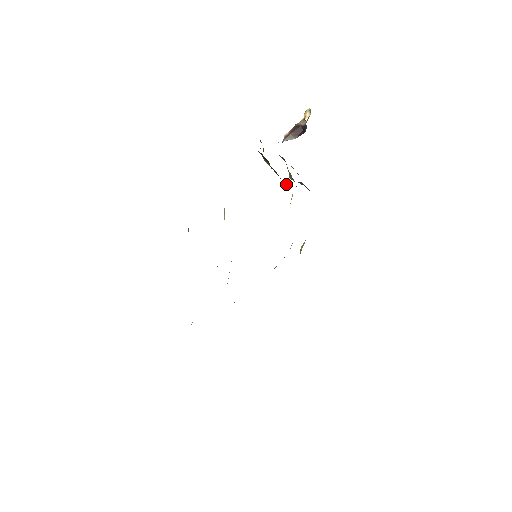
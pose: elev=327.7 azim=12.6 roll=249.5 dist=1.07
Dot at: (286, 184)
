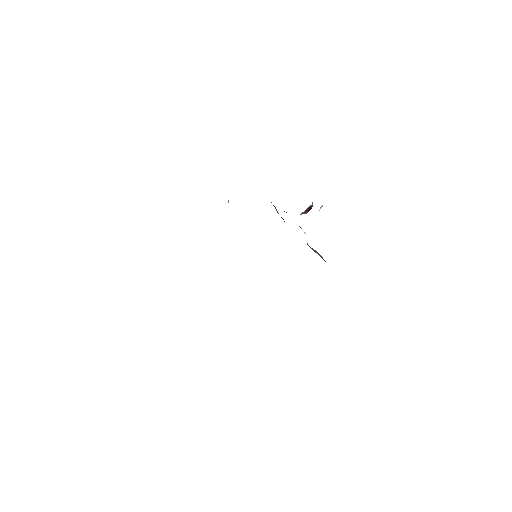
Dot at: occluded
